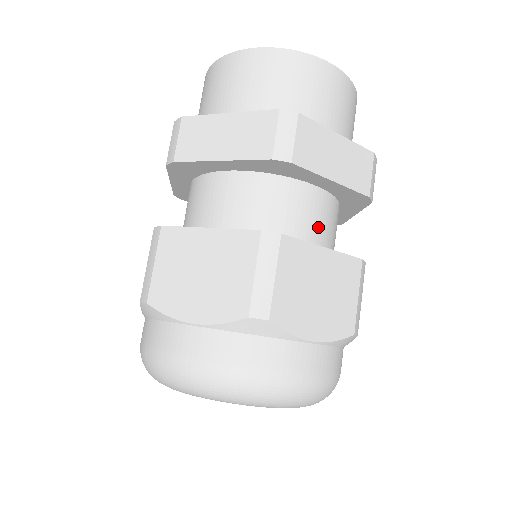
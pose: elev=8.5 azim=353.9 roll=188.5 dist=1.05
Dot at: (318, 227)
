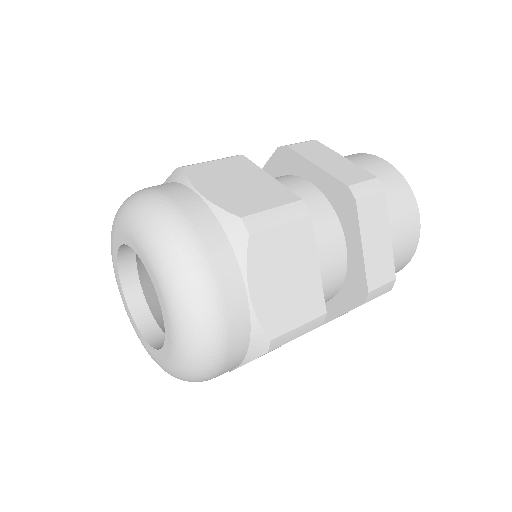
Dot at: (322, 265)
